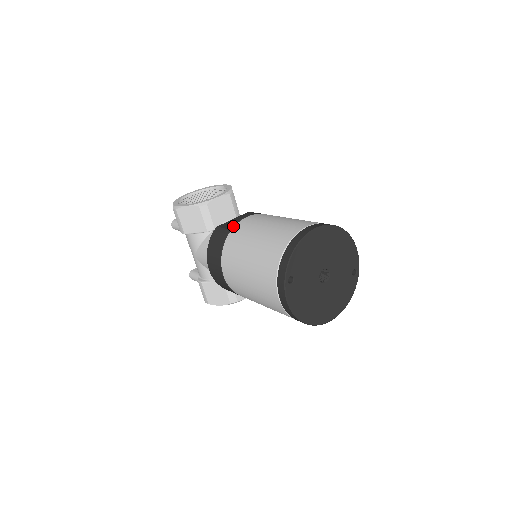
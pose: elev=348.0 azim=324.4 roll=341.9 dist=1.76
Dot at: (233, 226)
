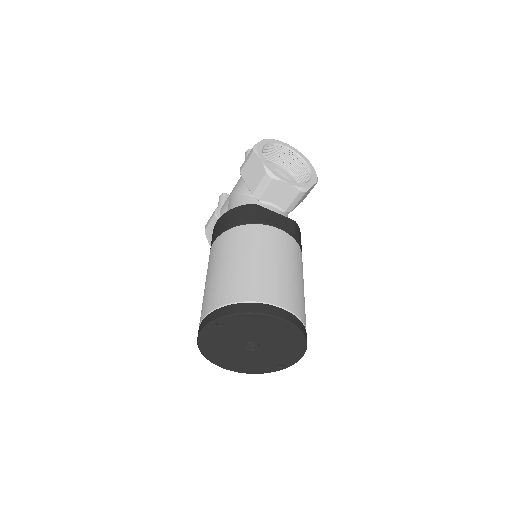
Dot at: (261, 223)
